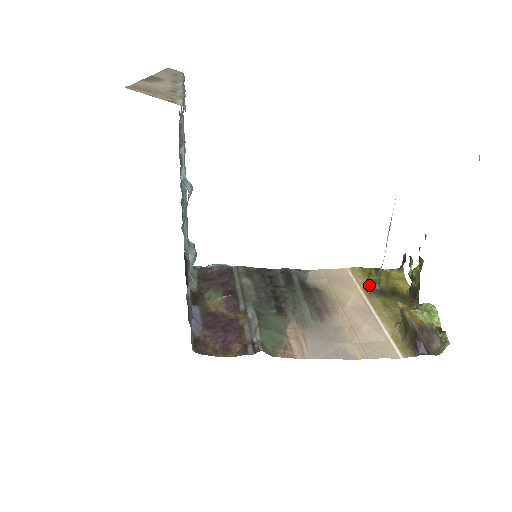
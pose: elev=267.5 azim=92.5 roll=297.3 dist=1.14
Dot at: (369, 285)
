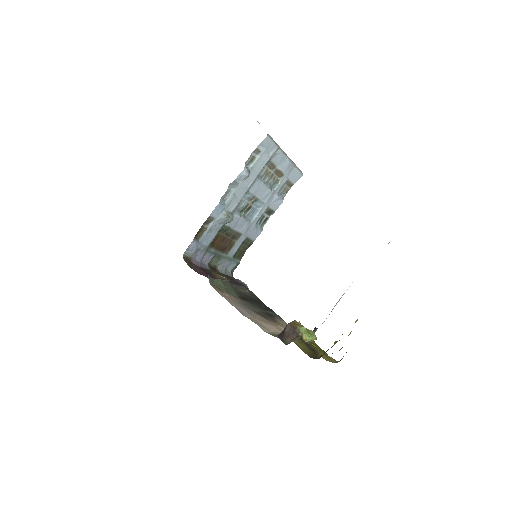
Dot at: occluded
